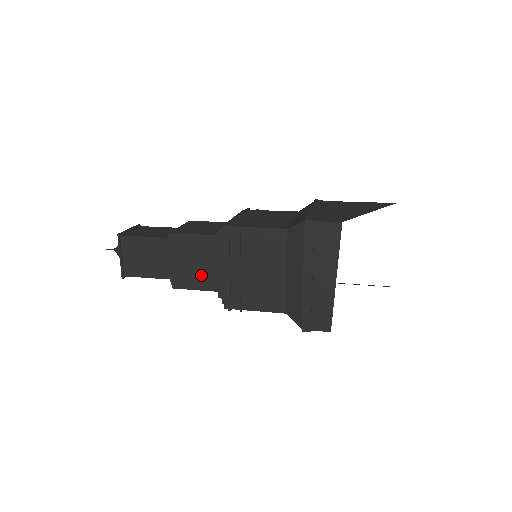
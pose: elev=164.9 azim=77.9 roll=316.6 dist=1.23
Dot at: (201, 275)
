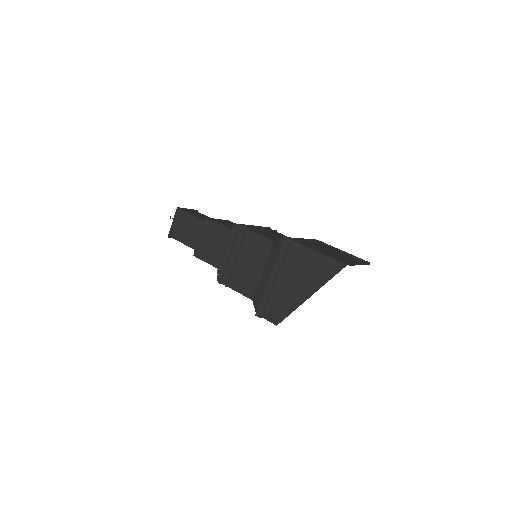
Dot at: occluded
